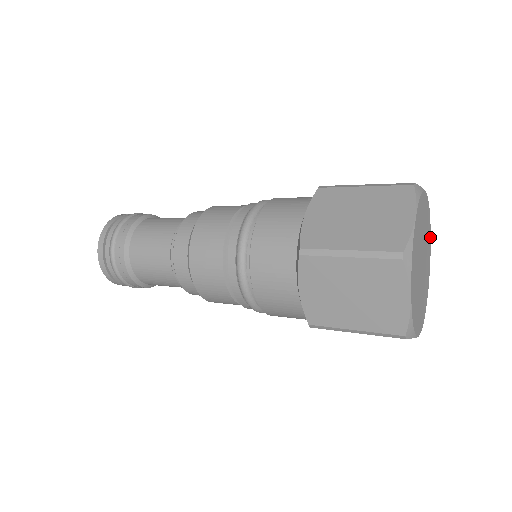
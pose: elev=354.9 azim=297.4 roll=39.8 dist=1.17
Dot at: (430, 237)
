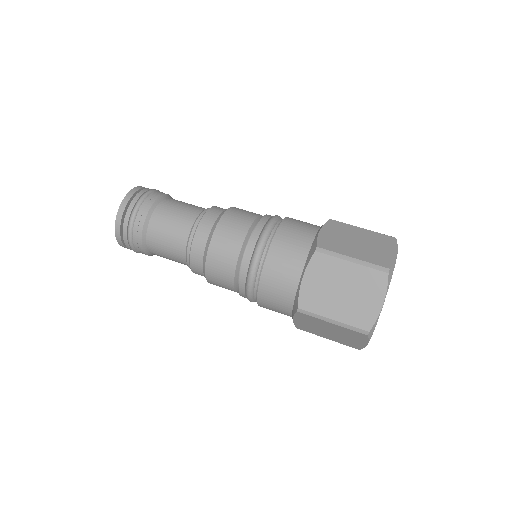
Dot at: occluded
